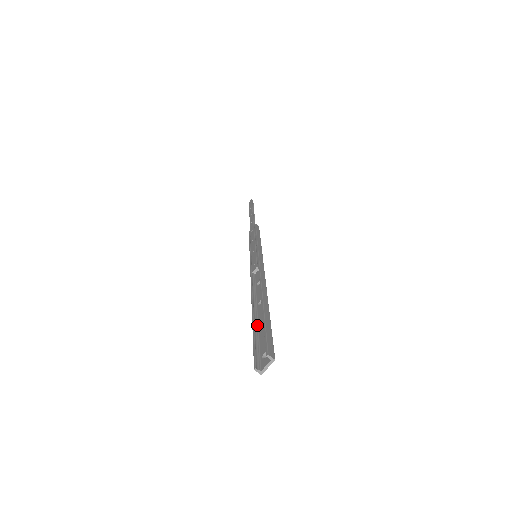
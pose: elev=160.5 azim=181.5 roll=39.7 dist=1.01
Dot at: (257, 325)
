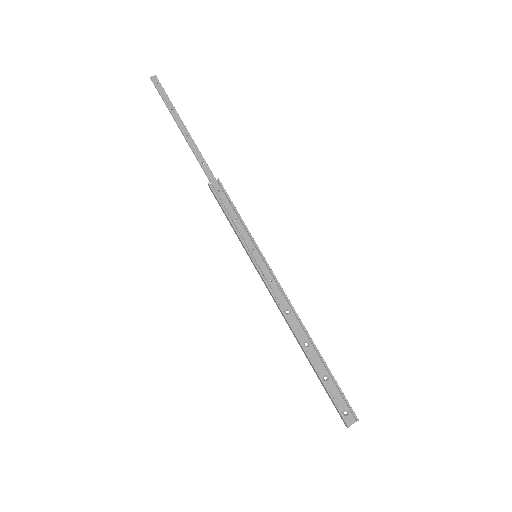
Dot at: (319, 375)
